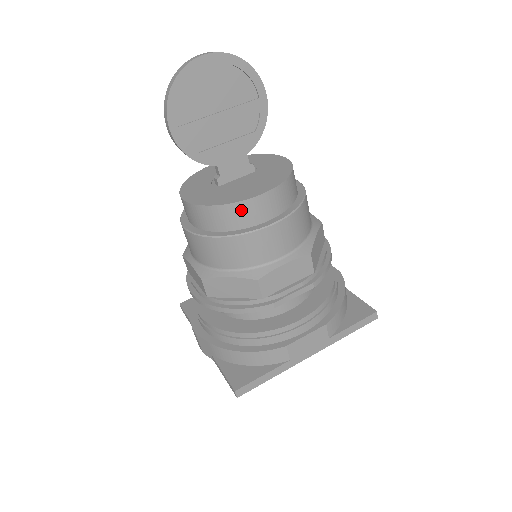
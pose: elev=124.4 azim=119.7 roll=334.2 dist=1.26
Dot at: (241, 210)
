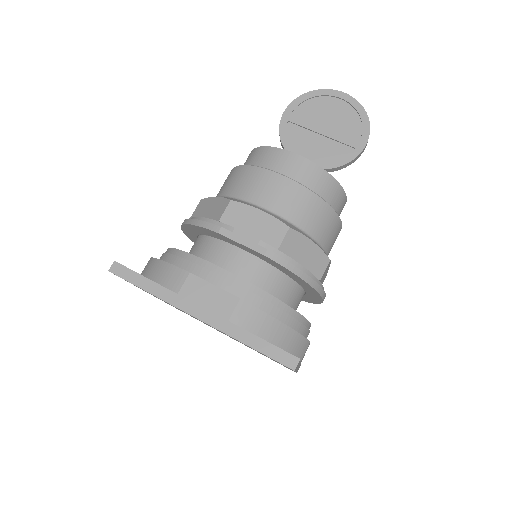
Dot at: (273, 155)
